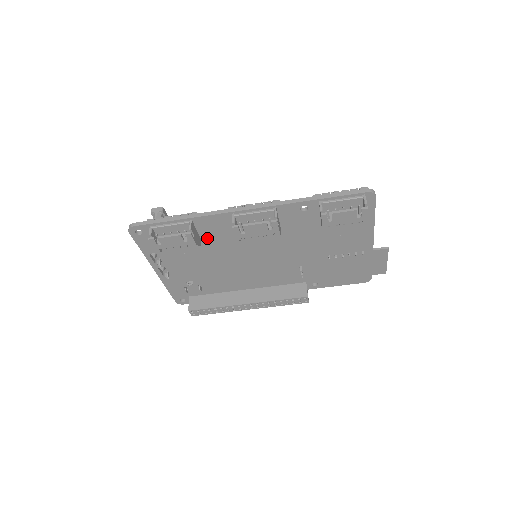
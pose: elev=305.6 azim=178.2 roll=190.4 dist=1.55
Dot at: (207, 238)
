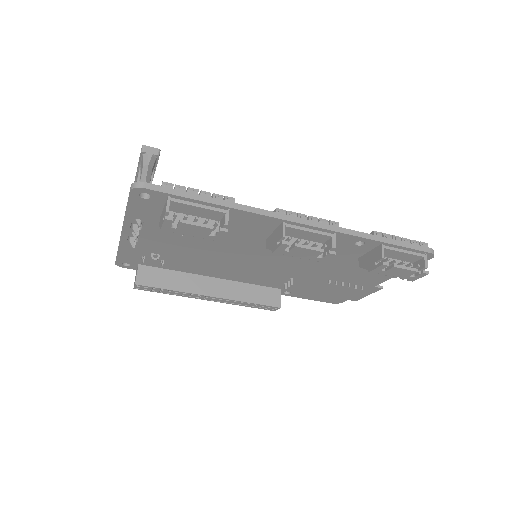
Dot at: occluded
